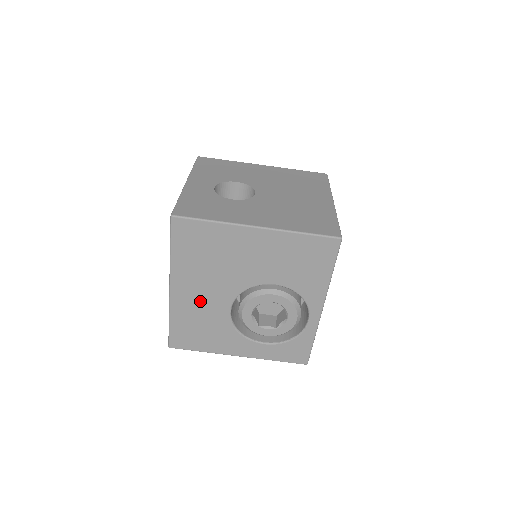
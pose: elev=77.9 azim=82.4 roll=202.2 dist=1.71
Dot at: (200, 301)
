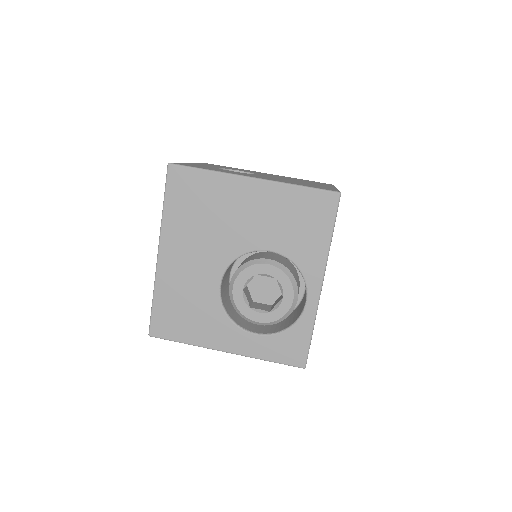
Dot at: (188, 271)
